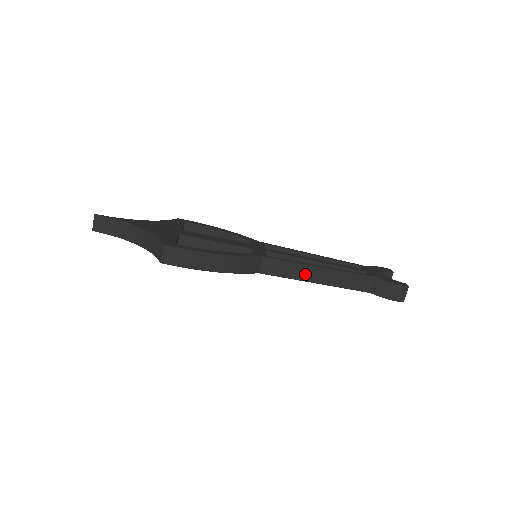
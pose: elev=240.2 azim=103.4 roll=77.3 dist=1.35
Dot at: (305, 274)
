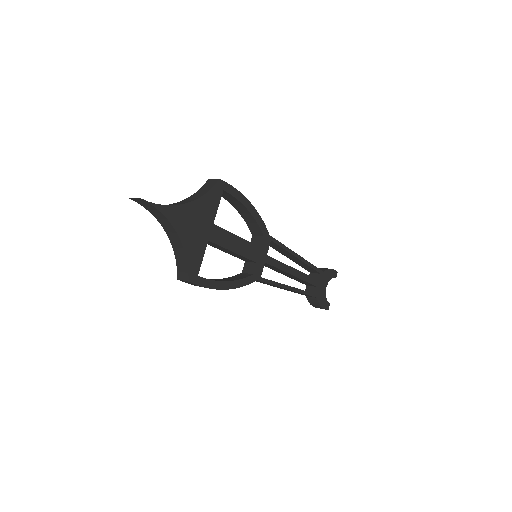
Dot at: occluded
